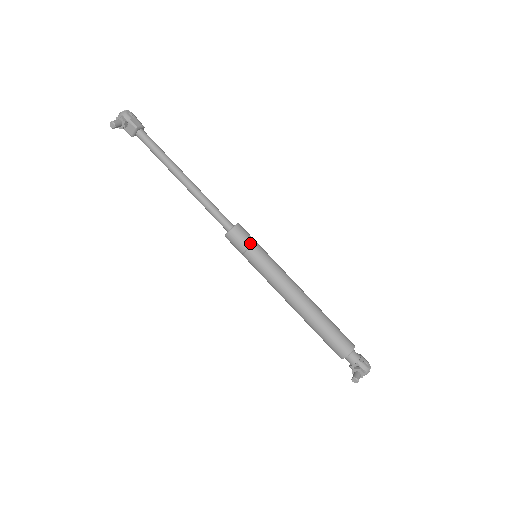
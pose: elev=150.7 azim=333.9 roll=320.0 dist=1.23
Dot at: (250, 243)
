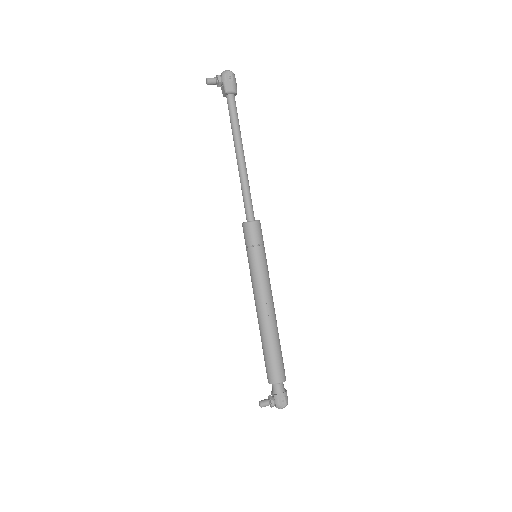
Dot at: (253, 243)
